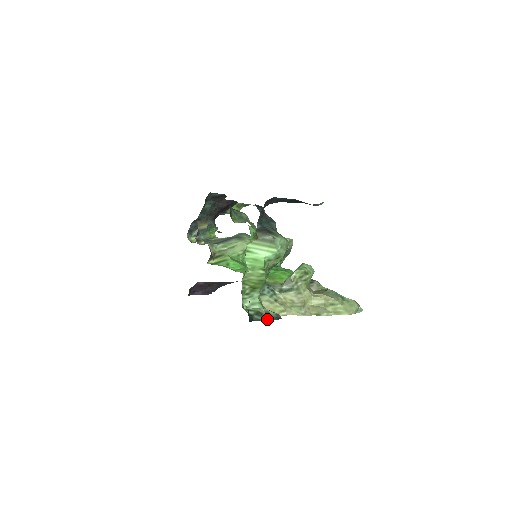
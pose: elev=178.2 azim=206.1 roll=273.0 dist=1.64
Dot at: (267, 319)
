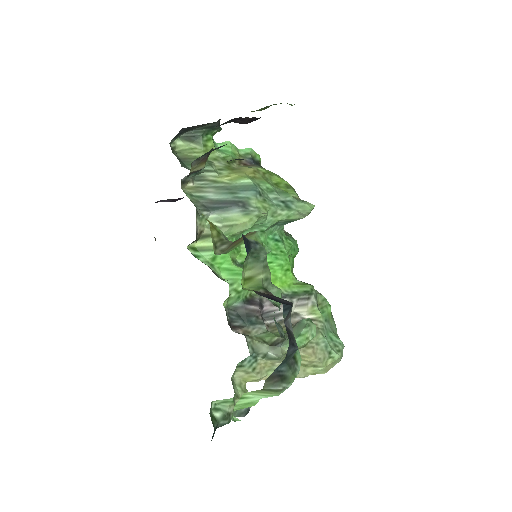
Dot at: occluded
